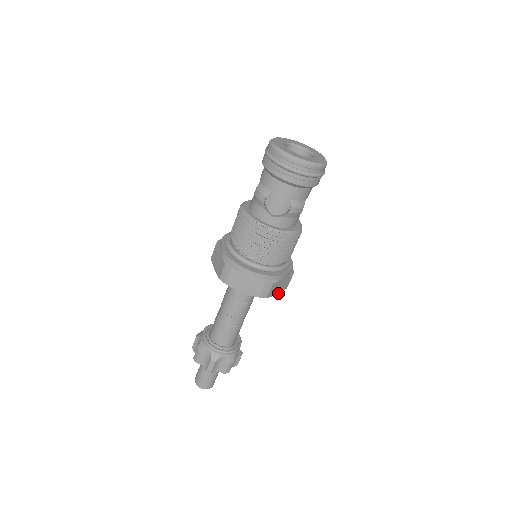
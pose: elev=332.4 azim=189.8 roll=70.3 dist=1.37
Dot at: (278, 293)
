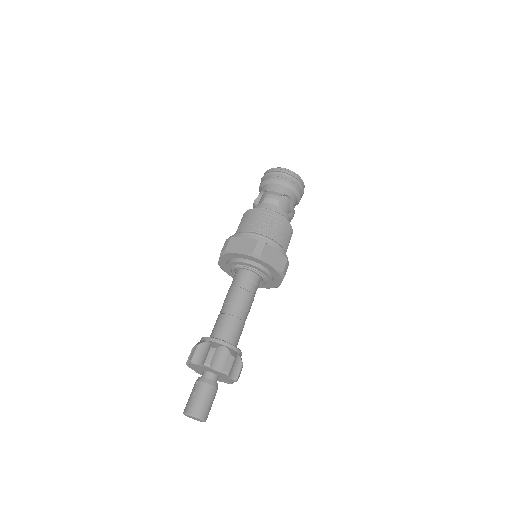
Dot at: (280, 284)
